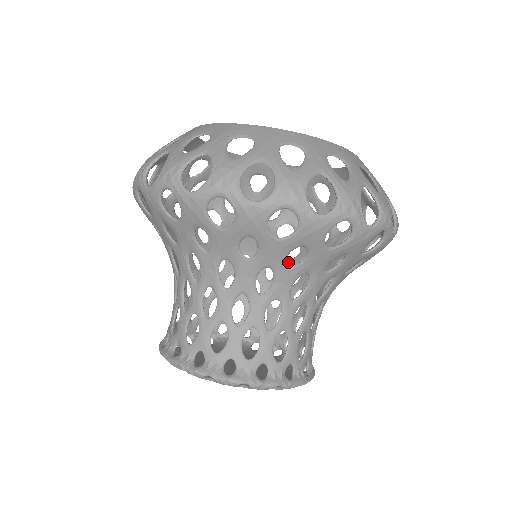
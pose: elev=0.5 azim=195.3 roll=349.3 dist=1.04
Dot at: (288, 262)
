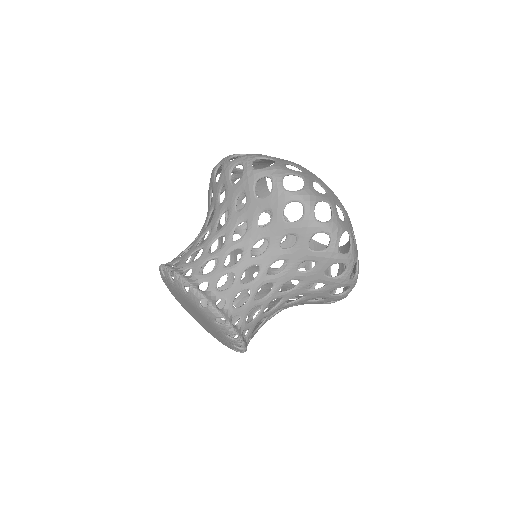
Dot at: occluded
